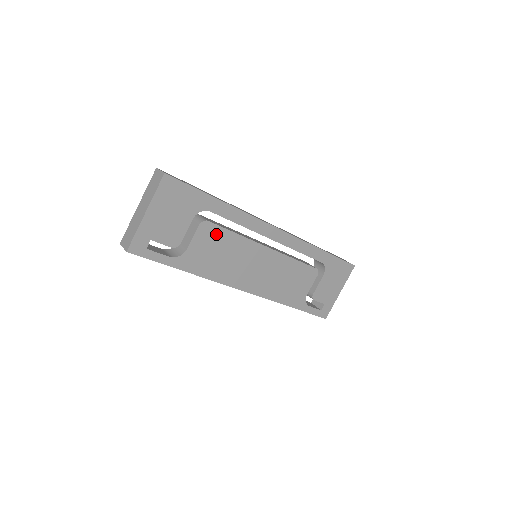
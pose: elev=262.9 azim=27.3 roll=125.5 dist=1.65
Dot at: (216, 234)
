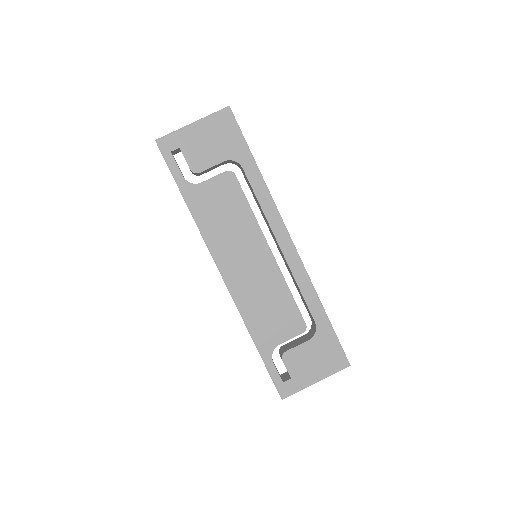
Dot at: (234, 193)
